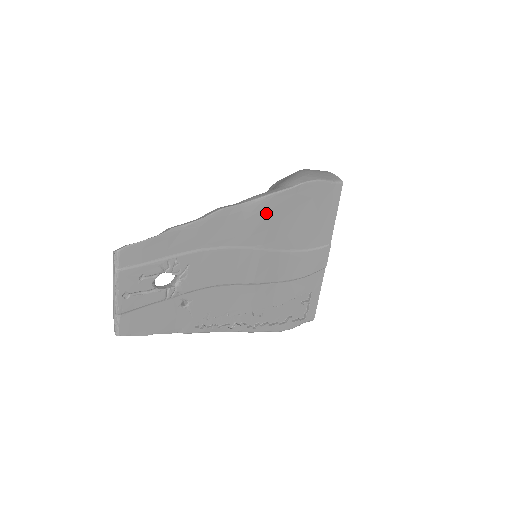
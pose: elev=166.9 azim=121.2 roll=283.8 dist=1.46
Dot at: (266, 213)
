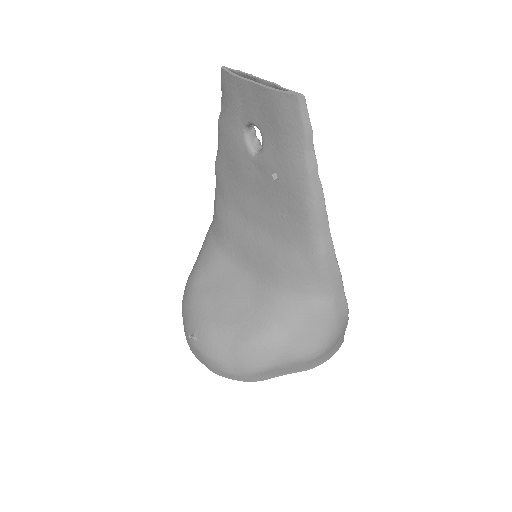
Dot at: occluded
